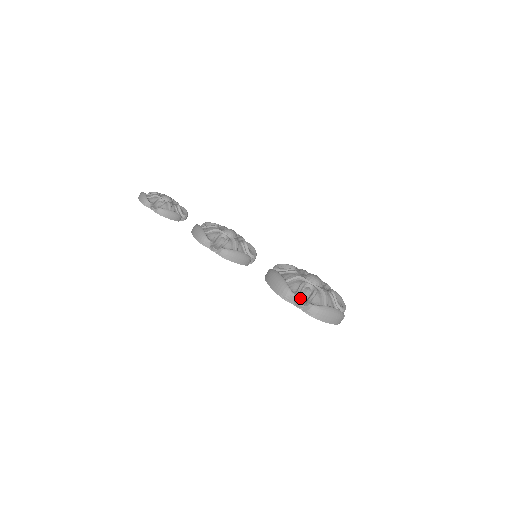
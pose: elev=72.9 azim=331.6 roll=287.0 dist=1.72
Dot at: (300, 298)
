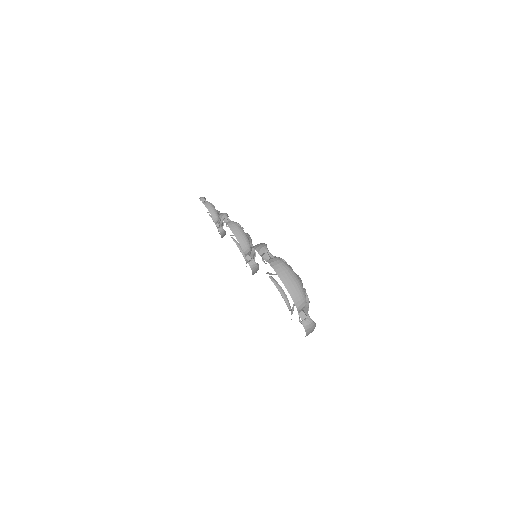
Dot at: (271, 258)
